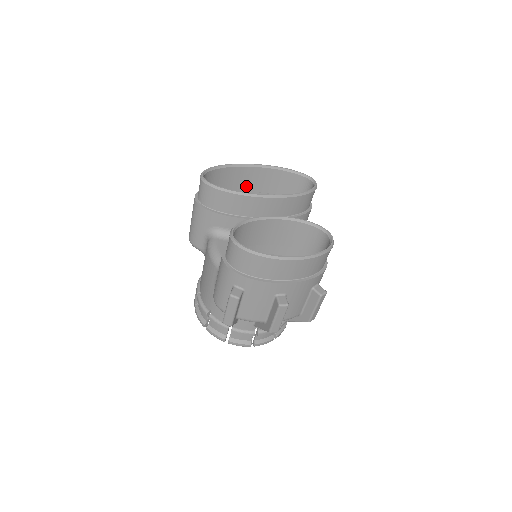
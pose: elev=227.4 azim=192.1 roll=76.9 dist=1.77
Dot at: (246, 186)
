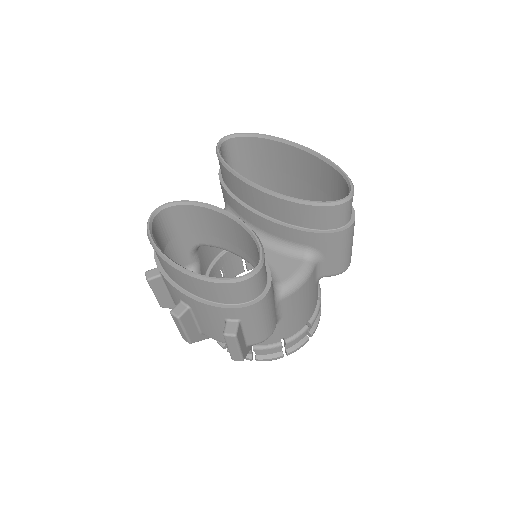
Dot at: (296, 171)
